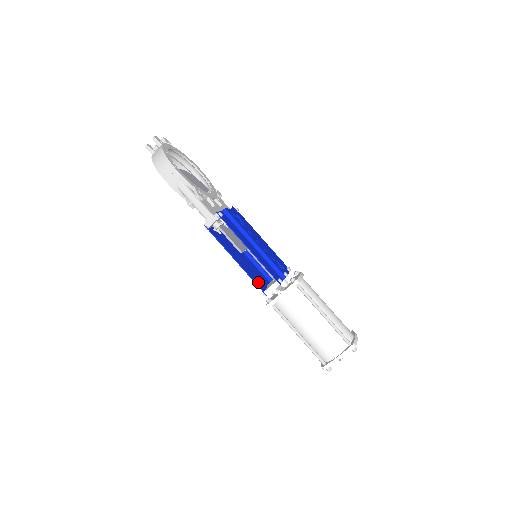
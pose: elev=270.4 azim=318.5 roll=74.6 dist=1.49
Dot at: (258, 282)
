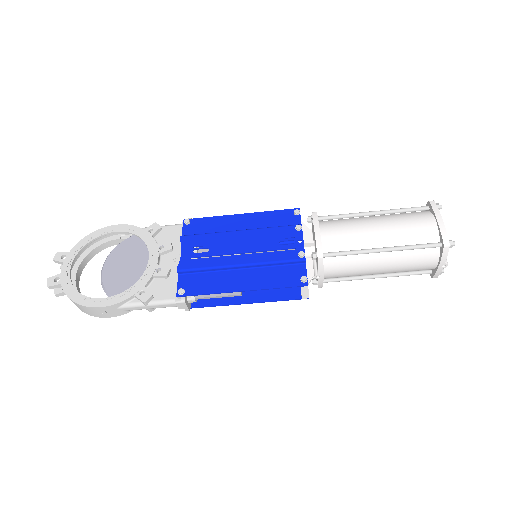
Dot at: (286, 292)
